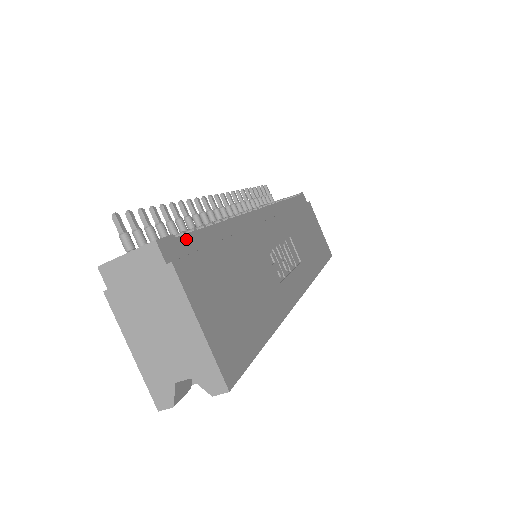
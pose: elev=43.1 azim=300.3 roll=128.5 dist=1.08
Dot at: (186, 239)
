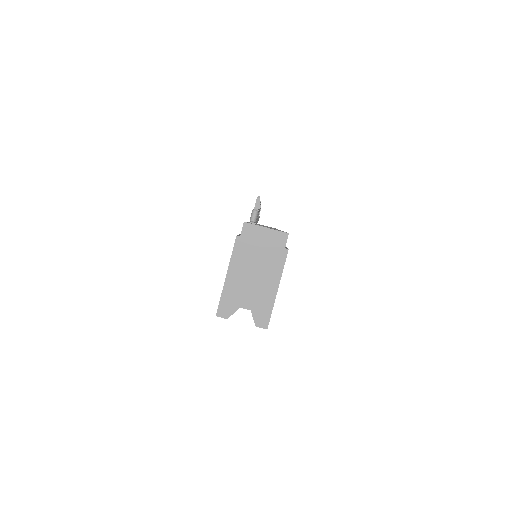
Dot at: occluded
